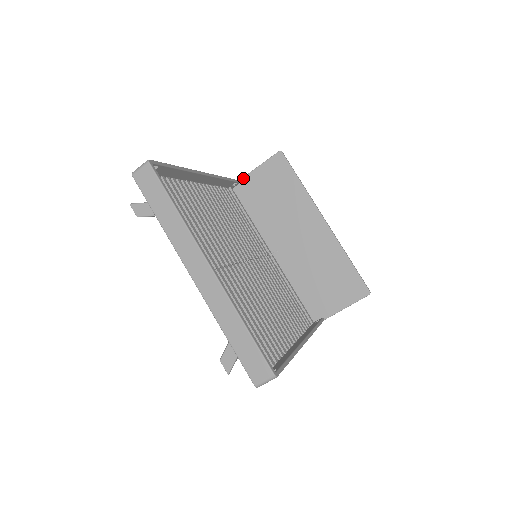
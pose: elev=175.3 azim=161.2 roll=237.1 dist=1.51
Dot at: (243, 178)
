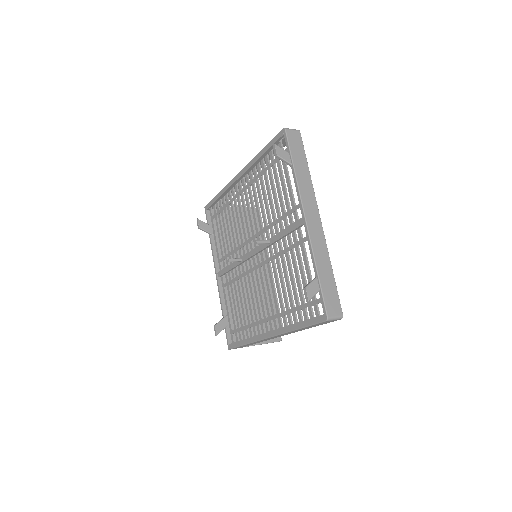
Dot at: occluded
